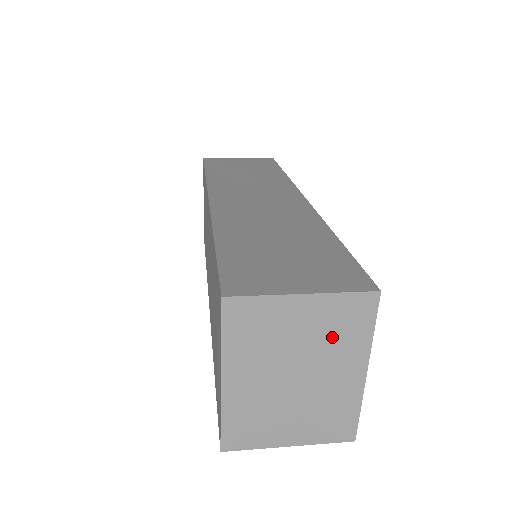
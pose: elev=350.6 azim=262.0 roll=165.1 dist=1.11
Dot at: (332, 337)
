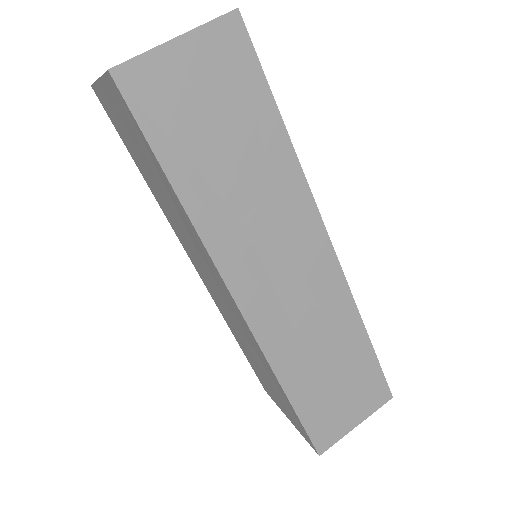
Dot at: occluded
